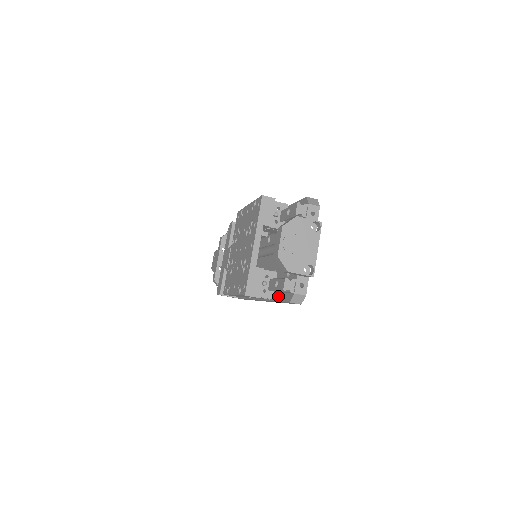
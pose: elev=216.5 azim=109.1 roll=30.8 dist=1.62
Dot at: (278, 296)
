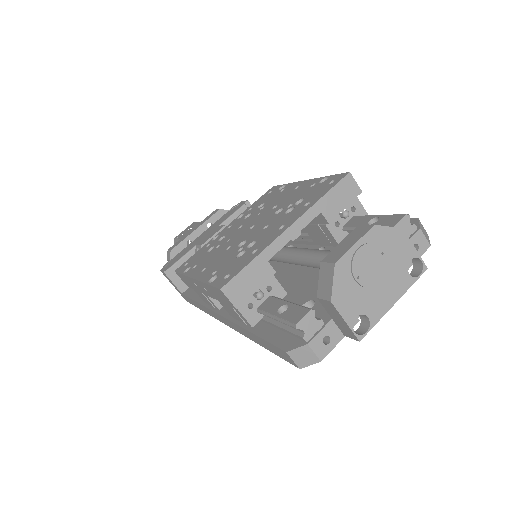
Dot at: (264, 329)
